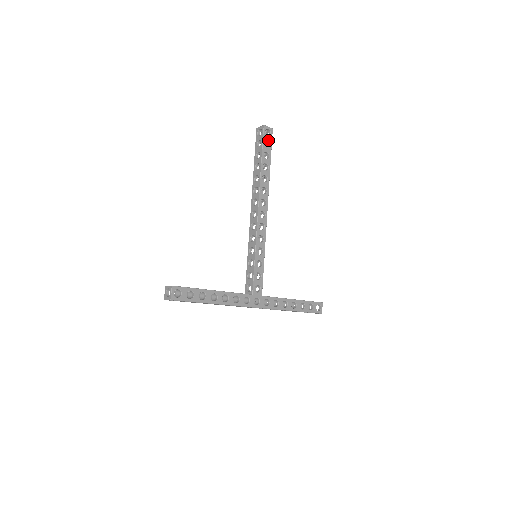
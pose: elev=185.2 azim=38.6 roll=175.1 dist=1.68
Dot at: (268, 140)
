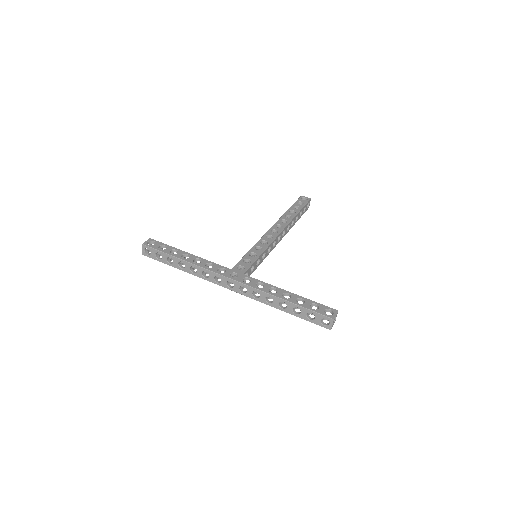
Dot at: (302, 202)
